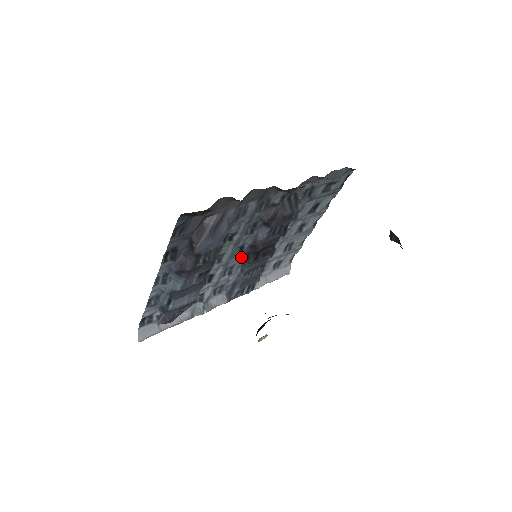
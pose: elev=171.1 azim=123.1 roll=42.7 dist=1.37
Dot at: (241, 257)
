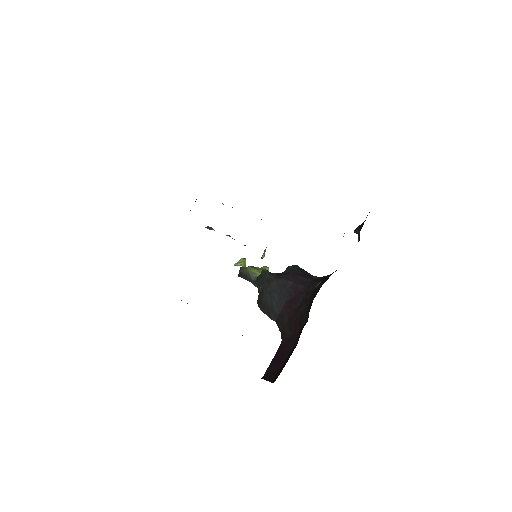
Dot at: occluded
